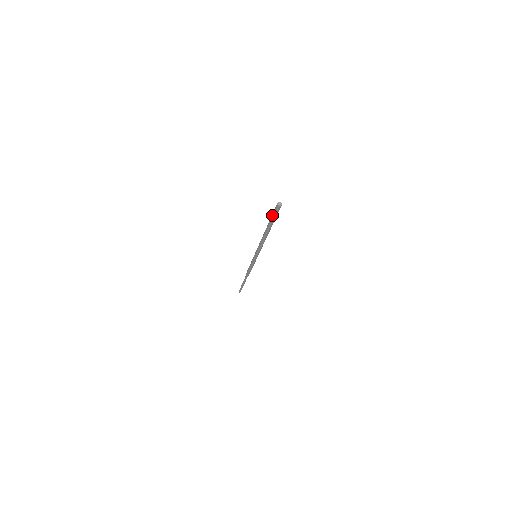
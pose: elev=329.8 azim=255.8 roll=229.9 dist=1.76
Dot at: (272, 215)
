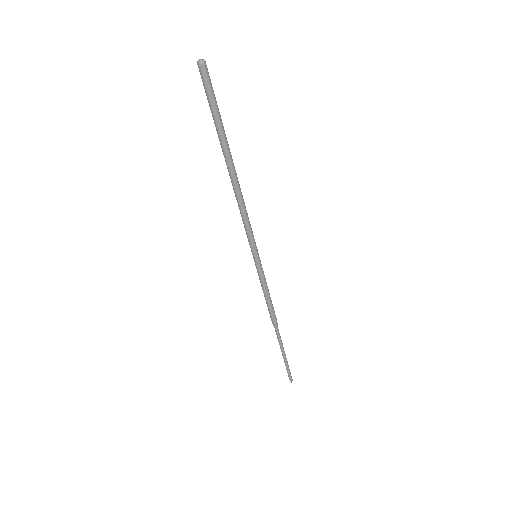
Dot at: (209, 105)
